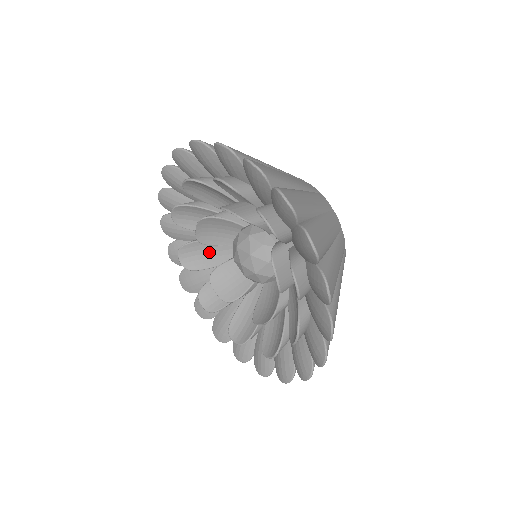
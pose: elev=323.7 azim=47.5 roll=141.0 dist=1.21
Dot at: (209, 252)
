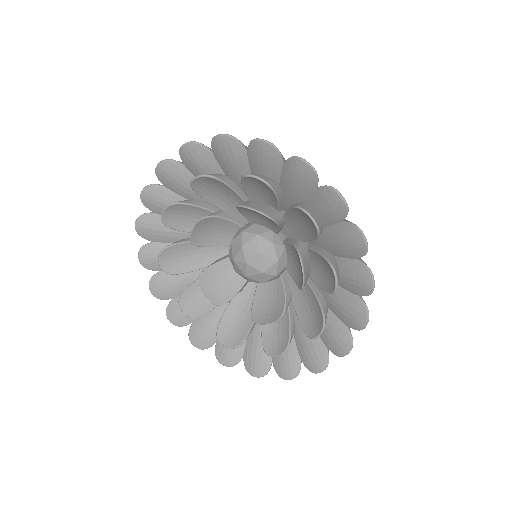
Dot at: (240, 315)
